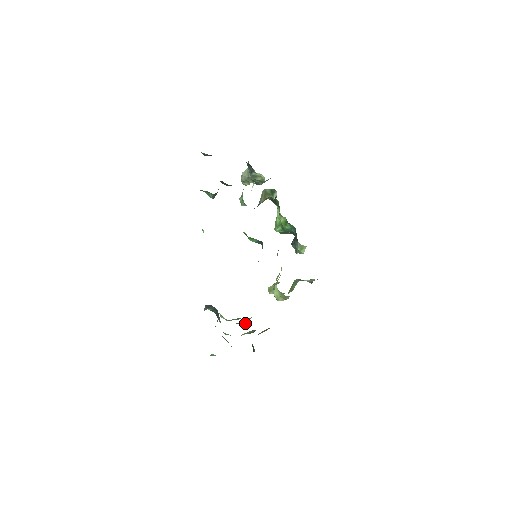
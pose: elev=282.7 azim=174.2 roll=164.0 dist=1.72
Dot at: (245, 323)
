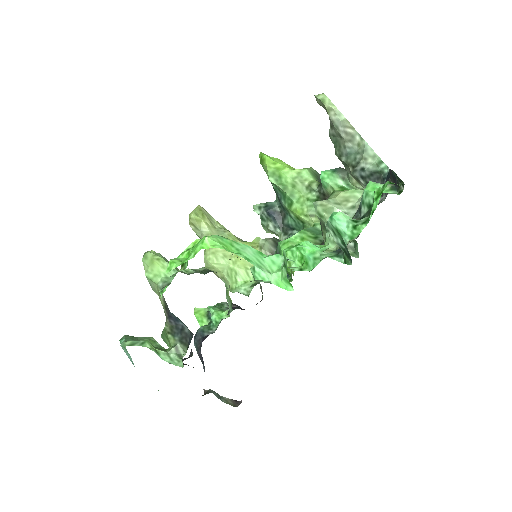
Dot at: occluded
